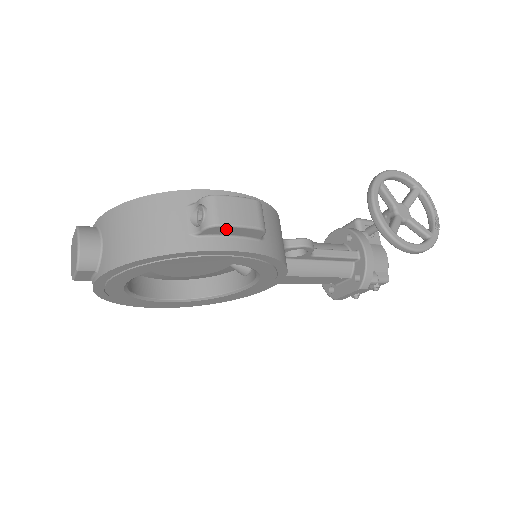
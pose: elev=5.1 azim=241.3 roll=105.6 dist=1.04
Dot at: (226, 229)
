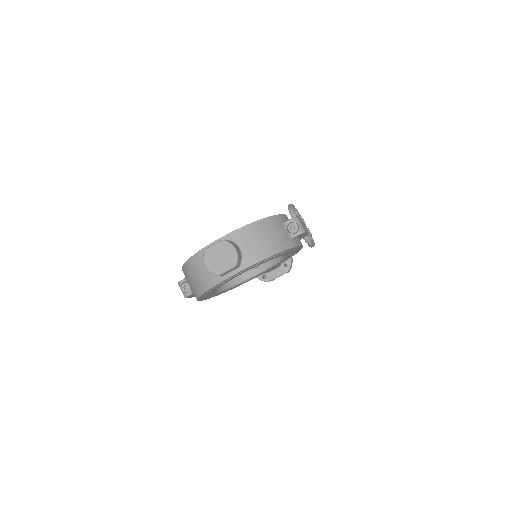
Dot at: (304, 234)
